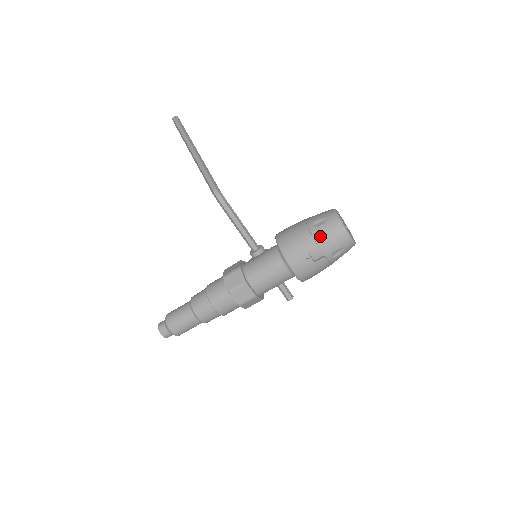
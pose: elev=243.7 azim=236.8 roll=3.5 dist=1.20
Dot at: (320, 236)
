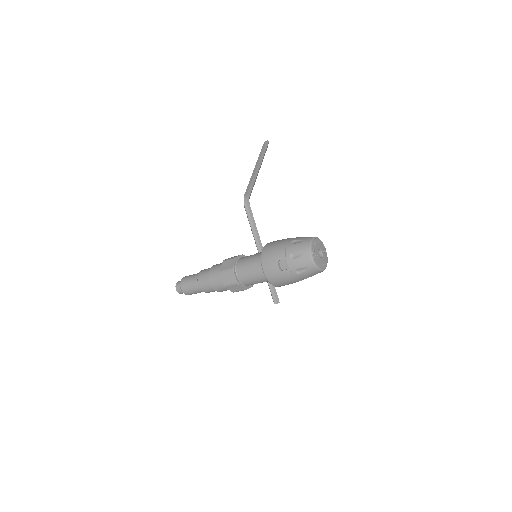
Dot at: (290, 251)
